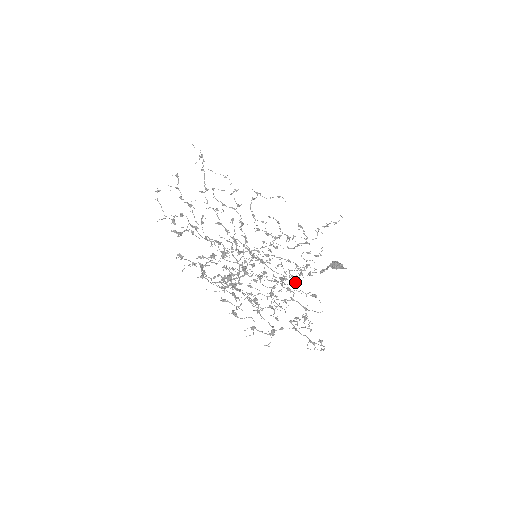
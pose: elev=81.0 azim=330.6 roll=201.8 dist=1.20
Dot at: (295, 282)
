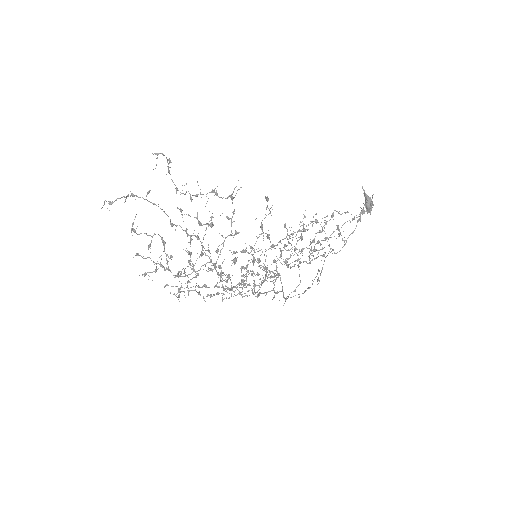
Dot at: (328, 245)
